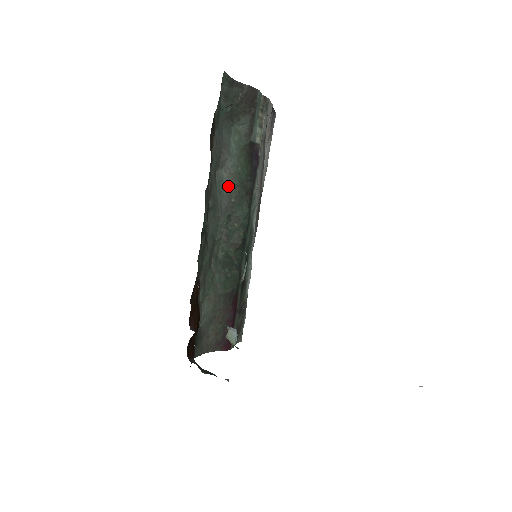
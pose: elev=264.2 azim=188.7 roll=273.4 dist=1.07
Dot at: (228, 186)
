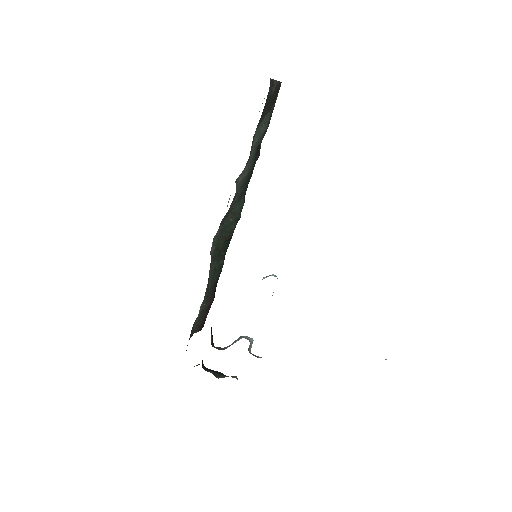
Dot at: (238, 189)
